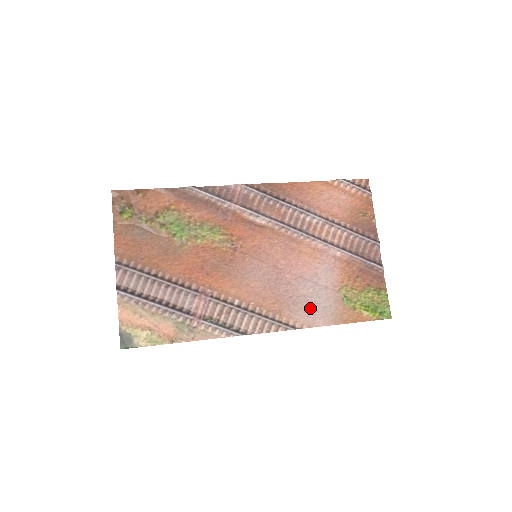
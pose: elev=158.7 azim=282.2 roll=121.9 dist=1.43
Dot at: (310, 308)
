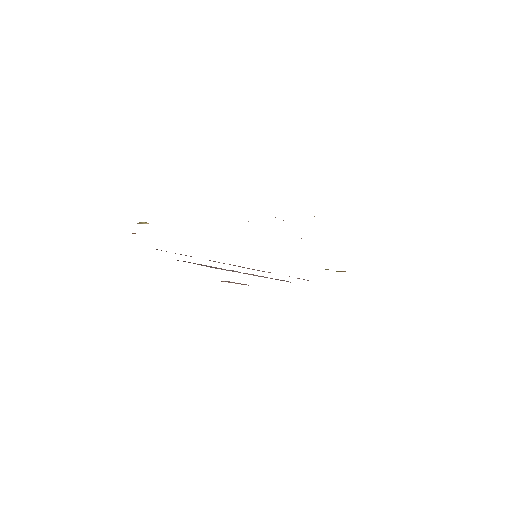
Dot at: occluded
